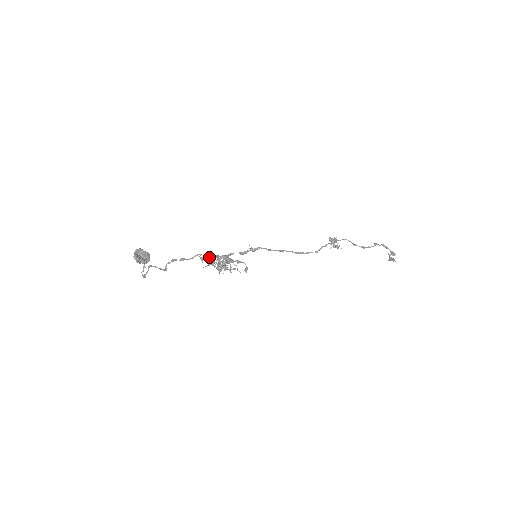
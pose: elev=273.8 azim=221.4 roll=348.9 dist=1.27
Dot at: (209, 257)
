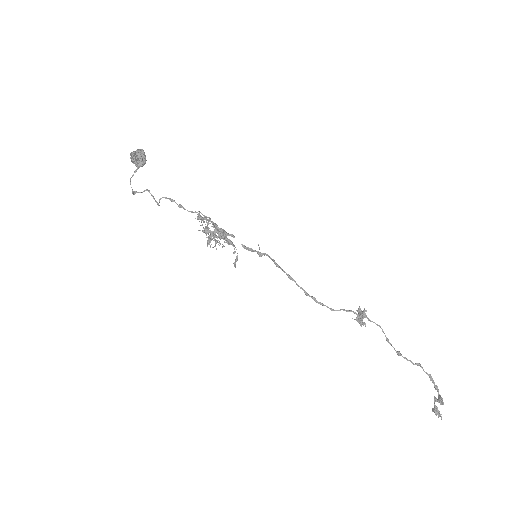
Dot at: (205, 217)
